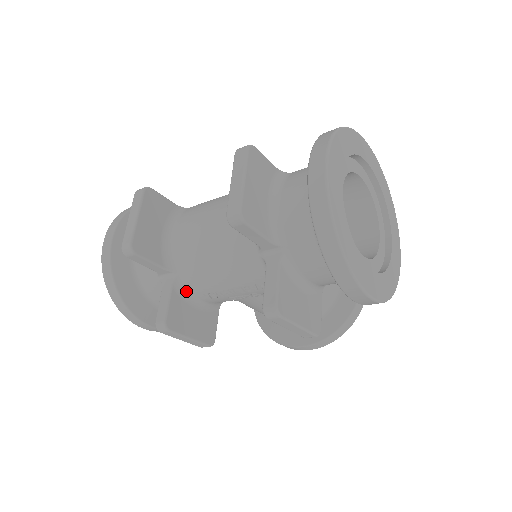
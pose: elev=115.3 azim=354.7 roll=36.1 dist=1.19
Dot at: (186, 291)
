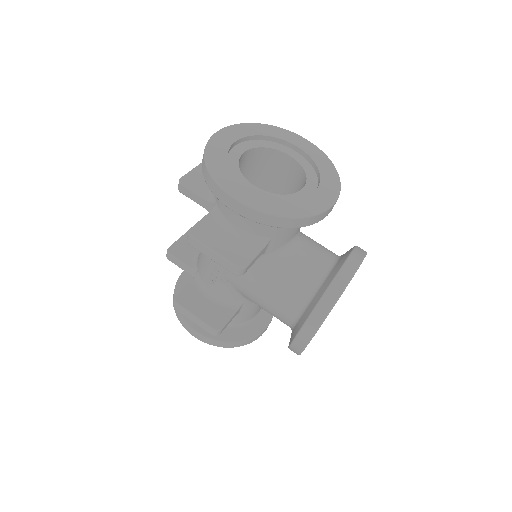
Dot at: (202, 284)
